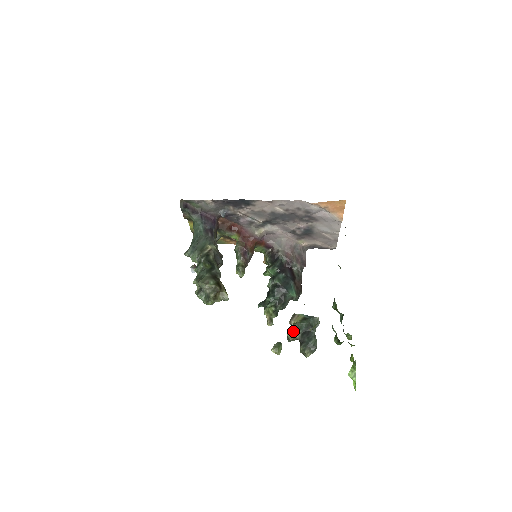
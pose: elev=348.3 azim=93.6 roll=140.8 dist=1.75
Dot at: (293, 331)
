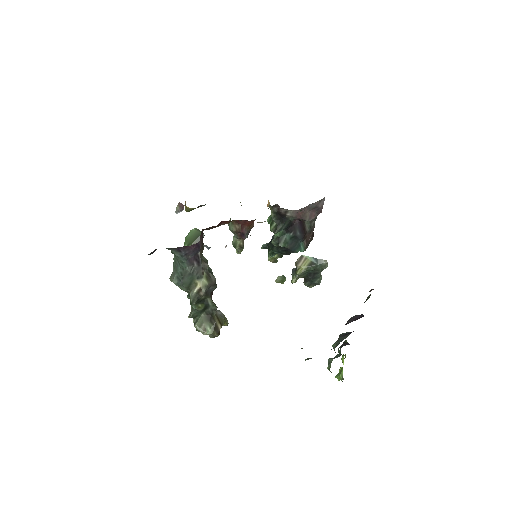
Dot at: (298, 275)
